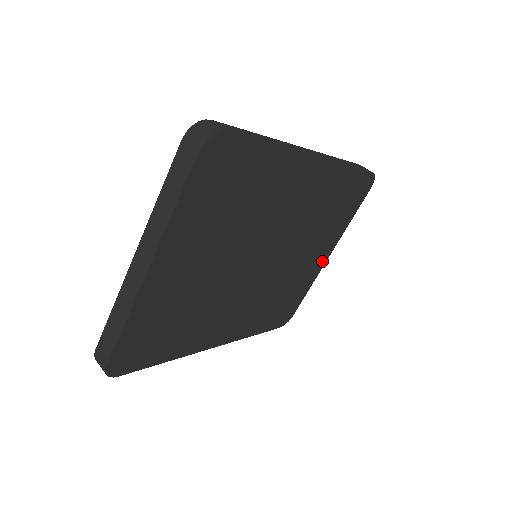
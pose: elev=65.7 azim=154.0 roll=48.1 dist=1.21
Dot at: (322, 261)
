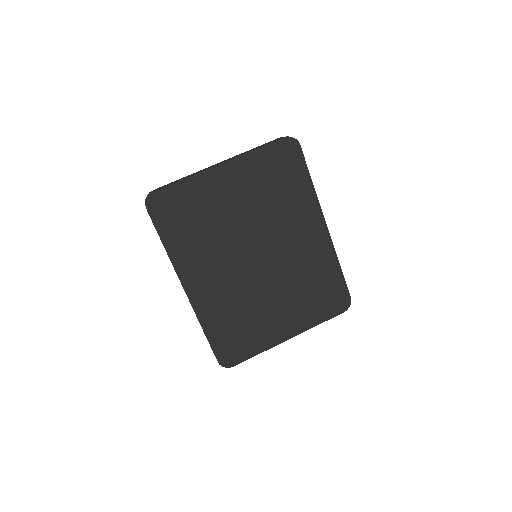
Dot at: (283, 335)
